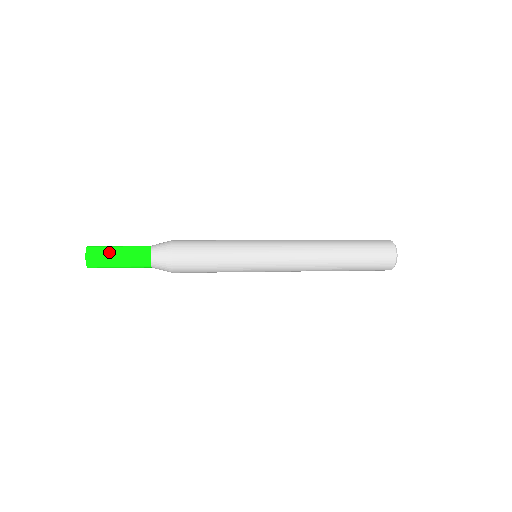
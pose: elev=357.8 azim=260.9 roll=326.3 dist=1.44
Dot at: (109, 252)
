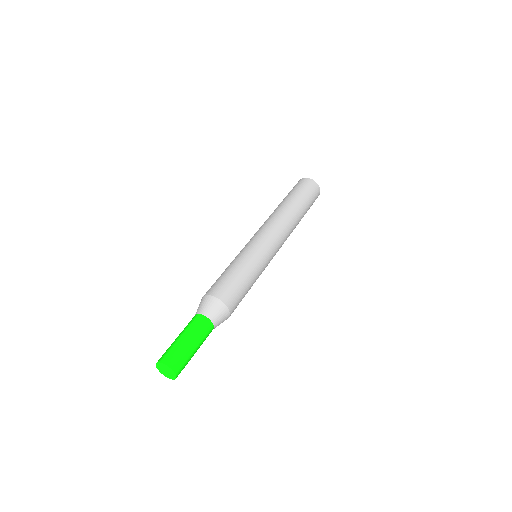
Dot at: occluded
